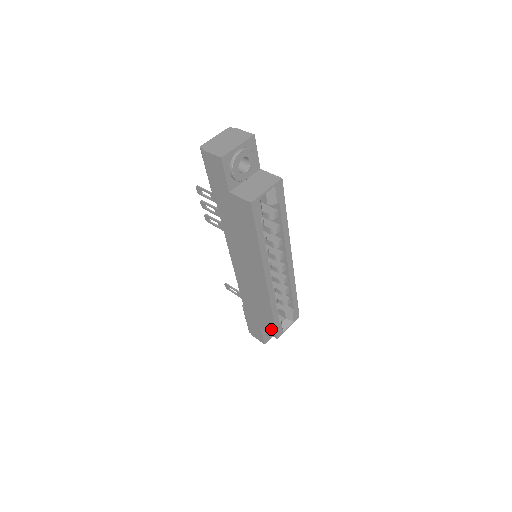
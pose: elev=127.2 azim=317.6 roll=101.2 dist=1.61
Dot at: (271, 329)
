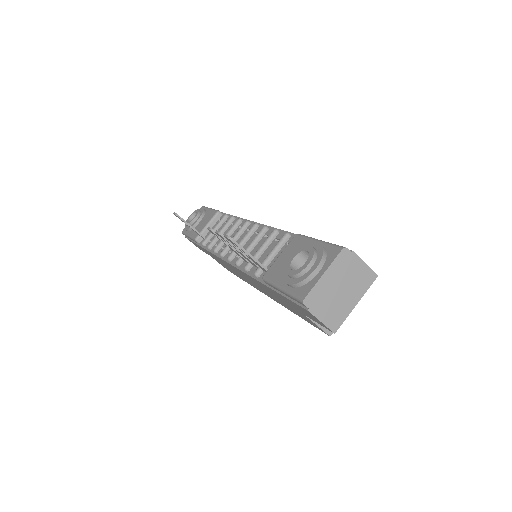
Dot at: (227, 269)
